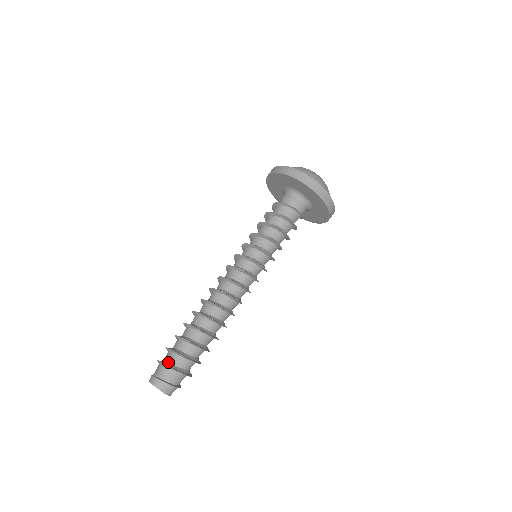
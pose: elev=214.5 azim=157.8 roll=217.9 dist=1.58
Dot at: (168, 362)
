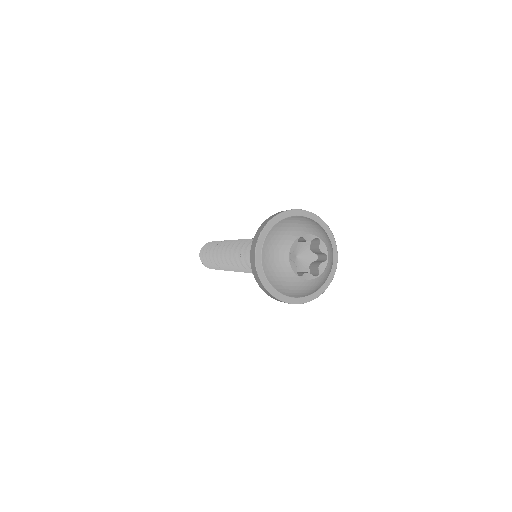
Dot at: occluded
